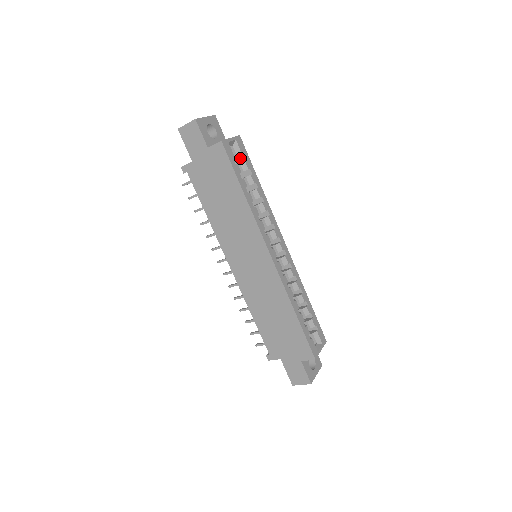
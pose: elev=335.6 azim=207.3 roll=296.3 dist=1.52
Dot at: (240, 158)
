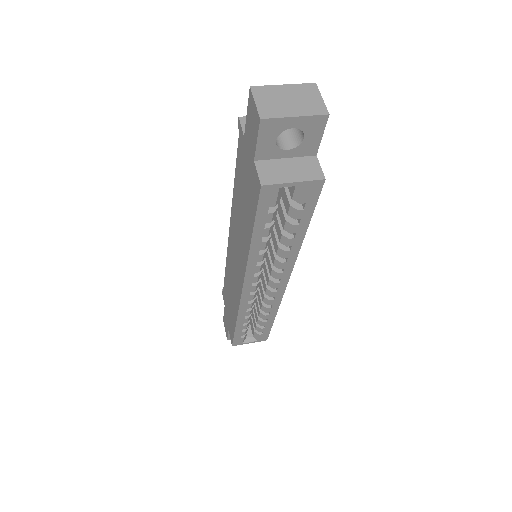
Dot at: occluded
